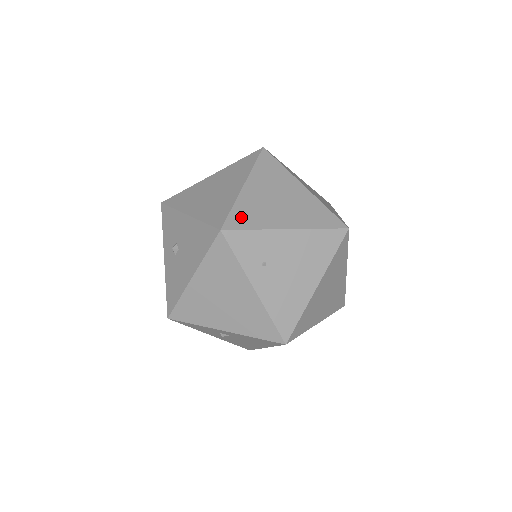
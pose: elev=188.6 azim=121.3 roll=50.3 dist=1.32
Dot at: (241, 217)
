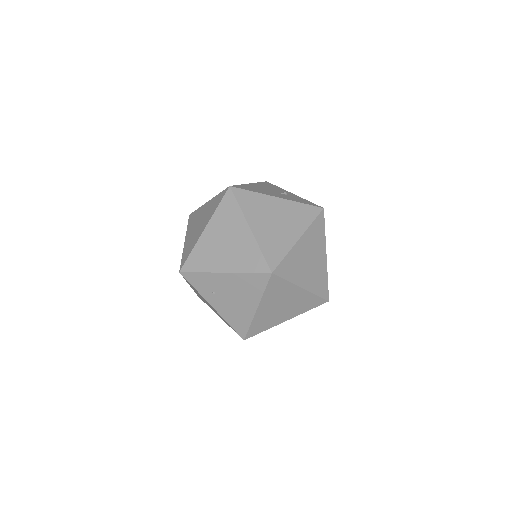
Dot at: (194, 261)
